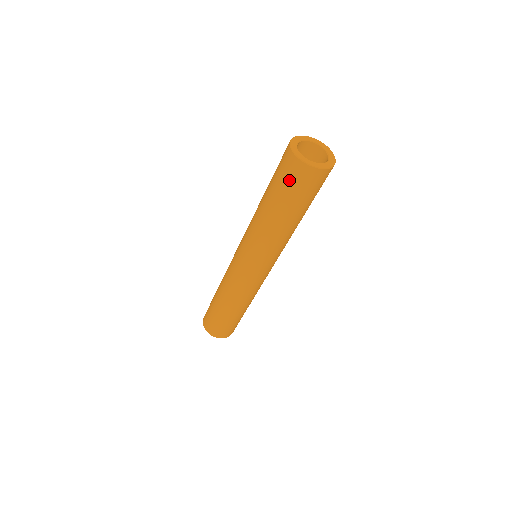
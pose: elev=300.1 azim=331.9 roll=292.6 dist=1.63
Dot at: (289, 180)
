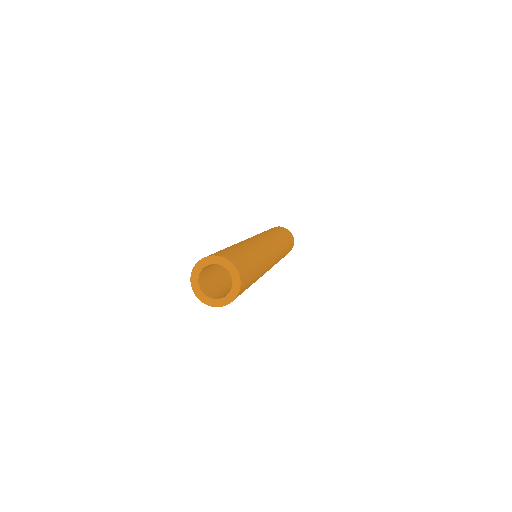
Dot at: occluded
